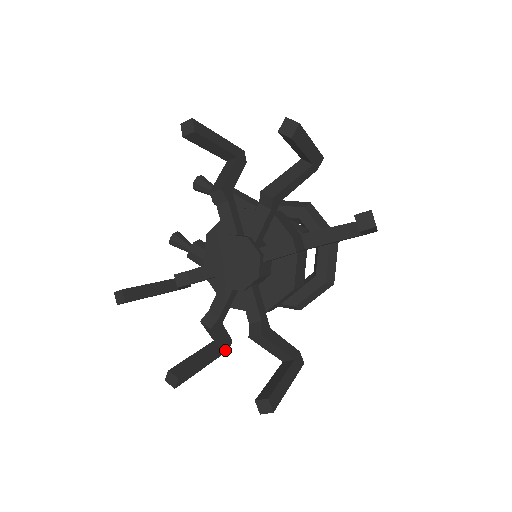
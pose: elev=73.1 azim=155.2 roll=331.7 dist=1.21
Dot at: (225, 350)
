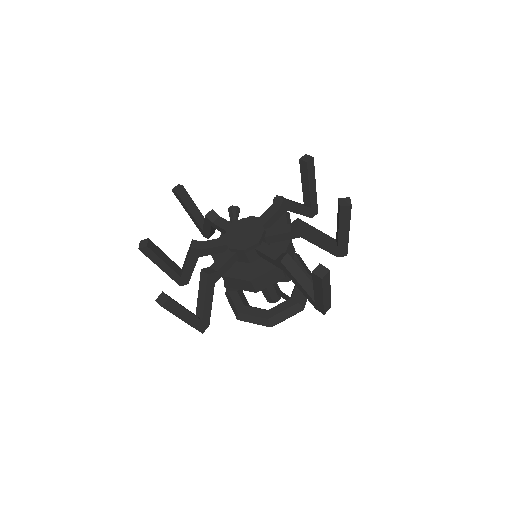
Dot at: (179, 282)
